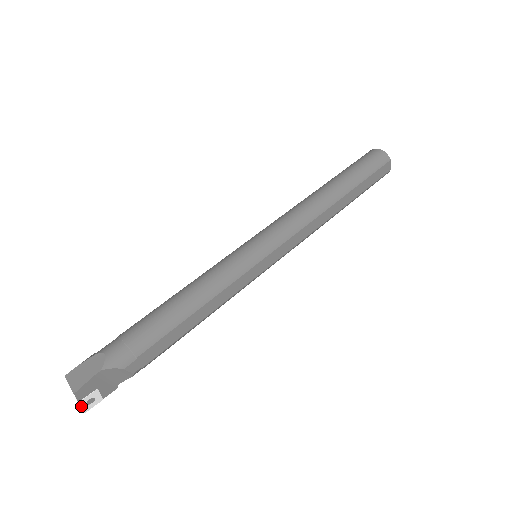
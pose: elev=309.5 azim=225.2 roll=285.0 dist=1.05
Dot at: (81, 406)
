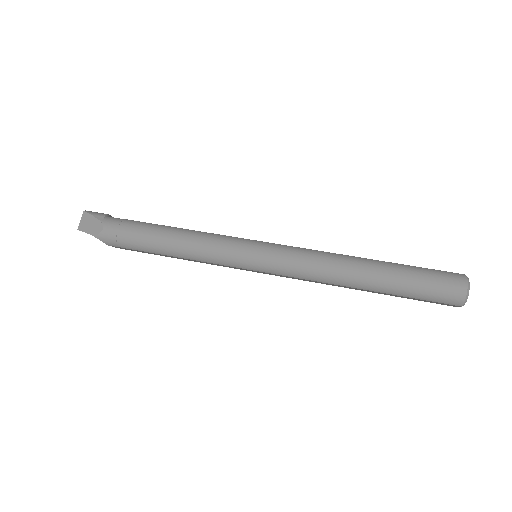
Dot at: occluded
